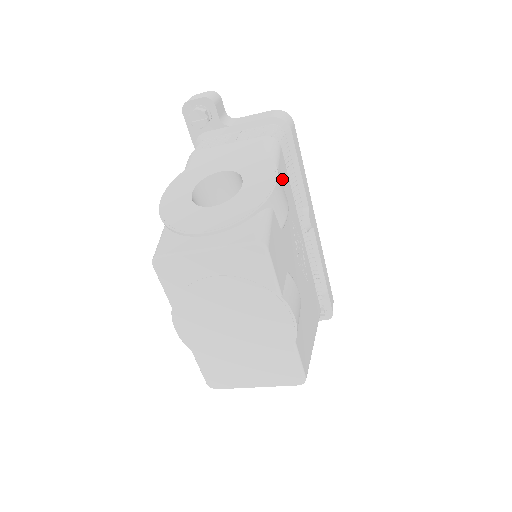
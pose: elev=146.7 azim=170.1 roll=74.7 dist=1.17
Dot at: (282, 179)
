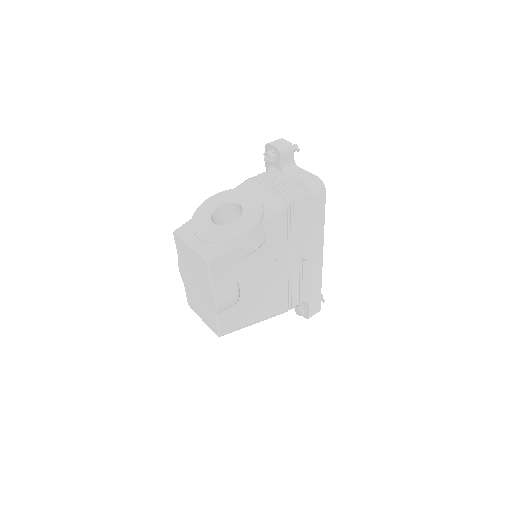
Dot at: (271, 228)
